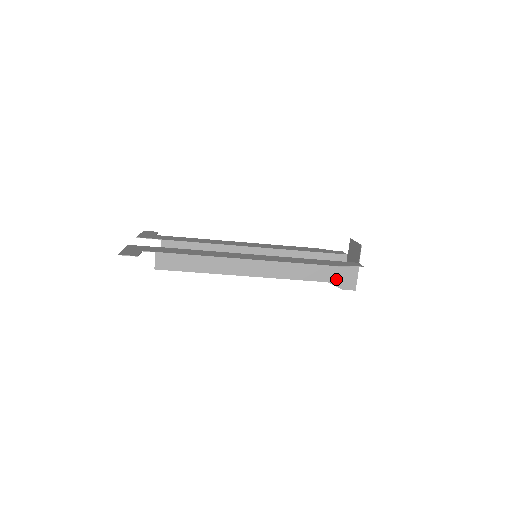
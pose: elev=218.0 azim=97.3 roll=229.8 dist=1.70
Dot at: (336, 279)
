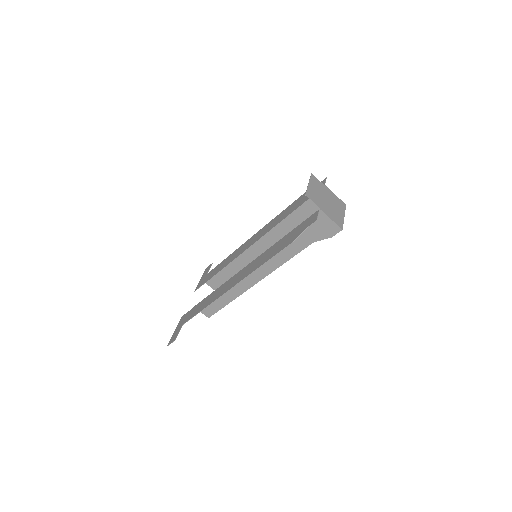
Dot at: (317, 235)
